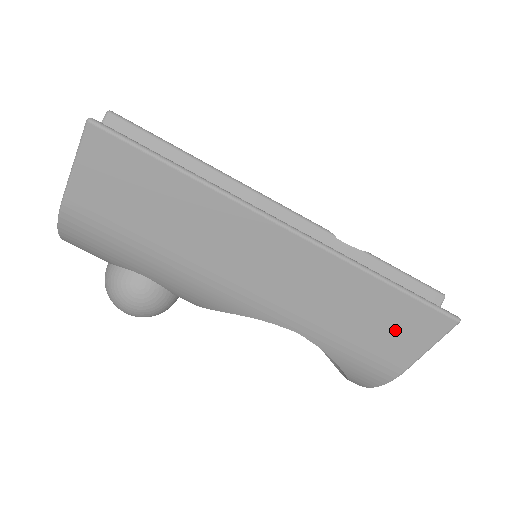
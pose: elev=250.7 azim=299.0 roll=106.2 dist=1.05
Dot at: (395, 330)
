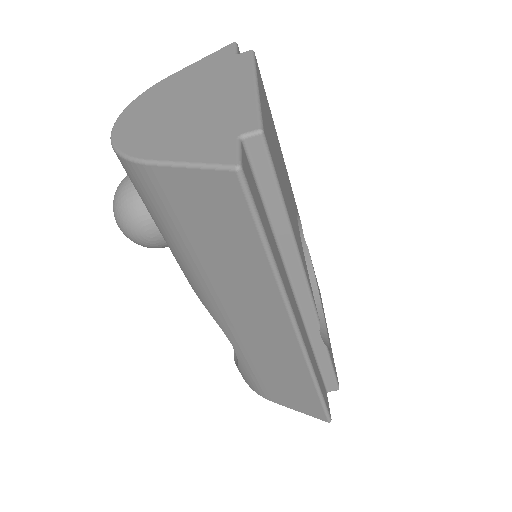
Dot at: (291, 396)
